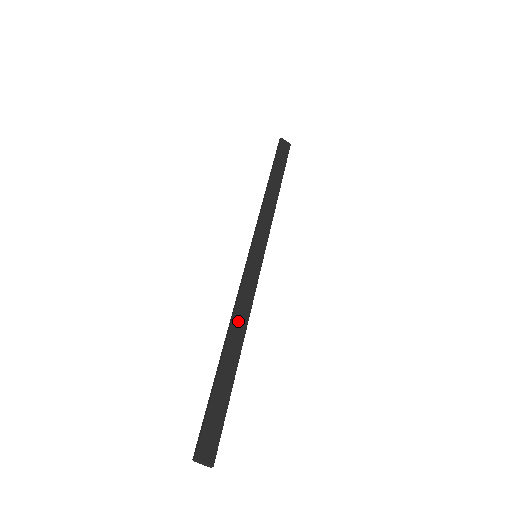
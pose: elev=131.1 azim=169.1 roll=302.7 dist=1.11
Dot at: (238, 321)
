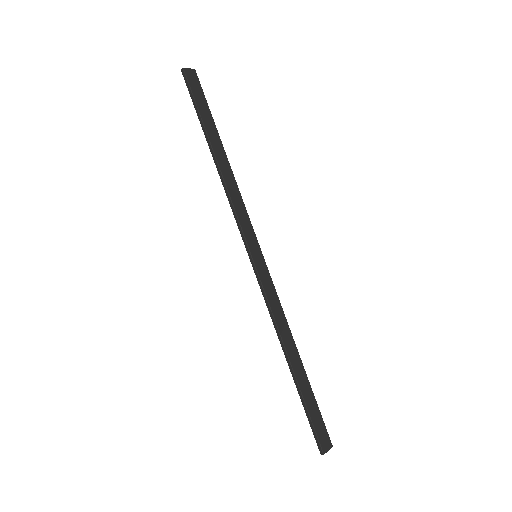
Dot at: (284, 334)
